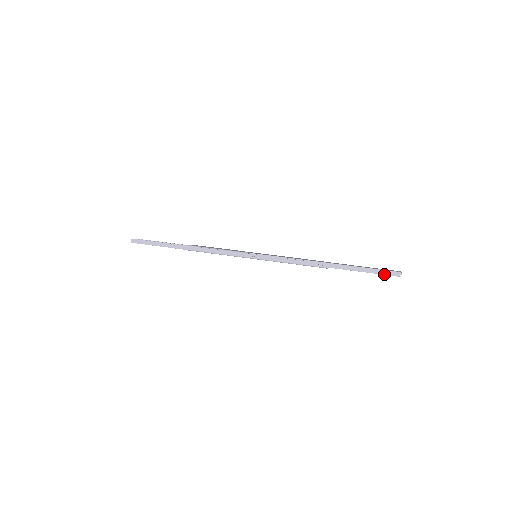
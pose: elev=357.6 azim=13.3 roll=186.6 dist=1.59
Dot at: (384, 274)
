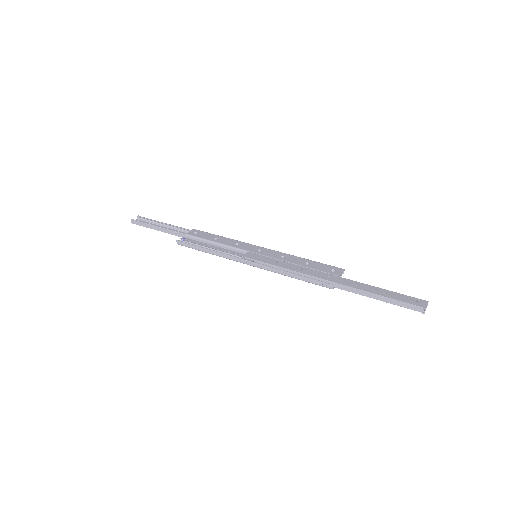
Dot at: (403, 306)
